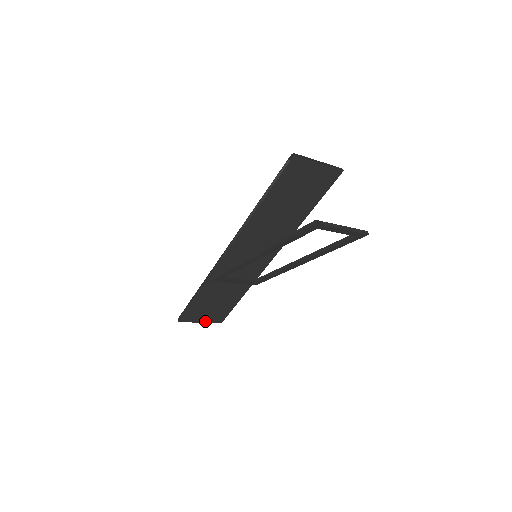
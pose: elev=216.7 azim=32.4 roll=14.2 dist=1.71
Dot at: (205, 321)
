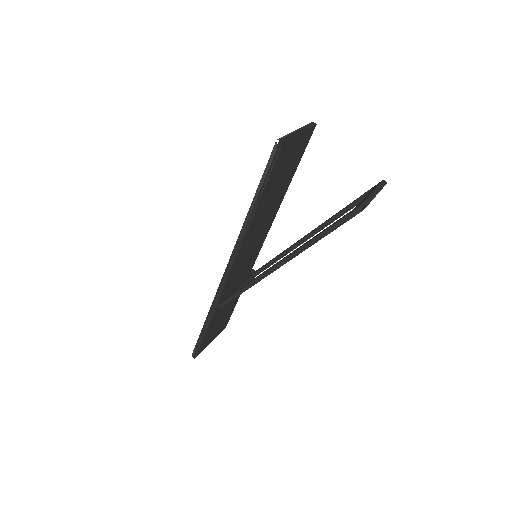
Dot at: (214, 337)
